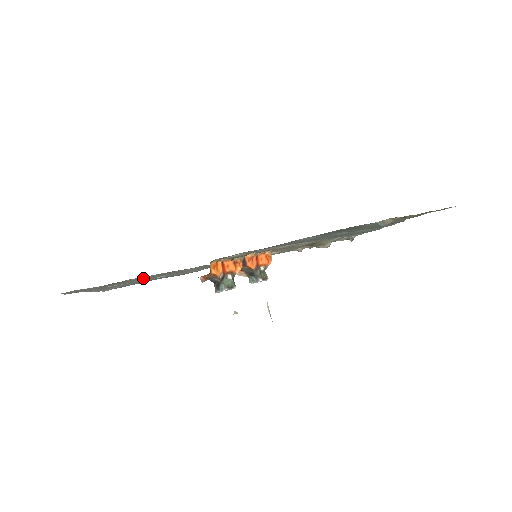
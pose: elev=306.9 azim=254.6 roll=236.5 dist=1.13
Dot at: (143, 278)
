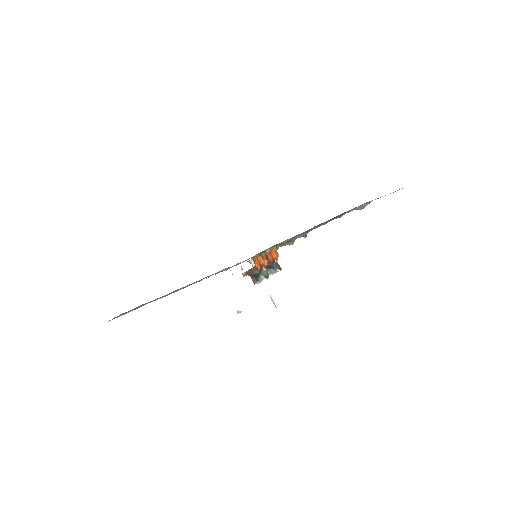
Dot at: occluded
